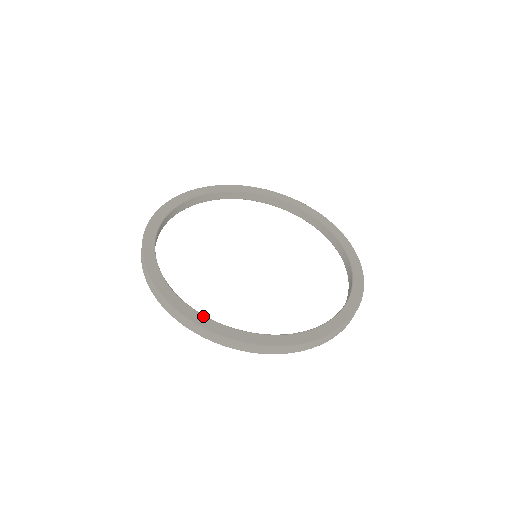
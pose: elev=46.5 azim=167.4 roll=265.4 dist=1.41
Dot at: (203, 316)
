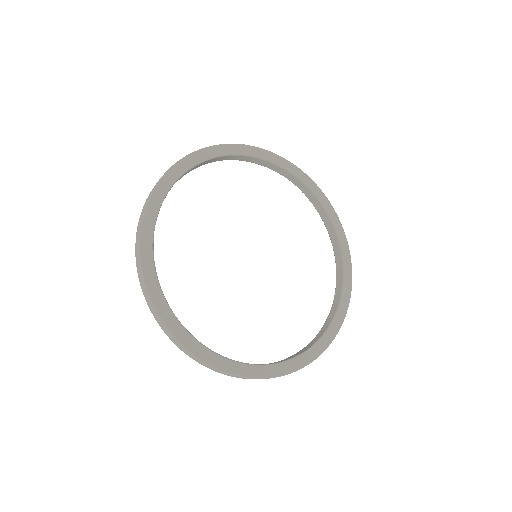
Dot at: (158, 284)
